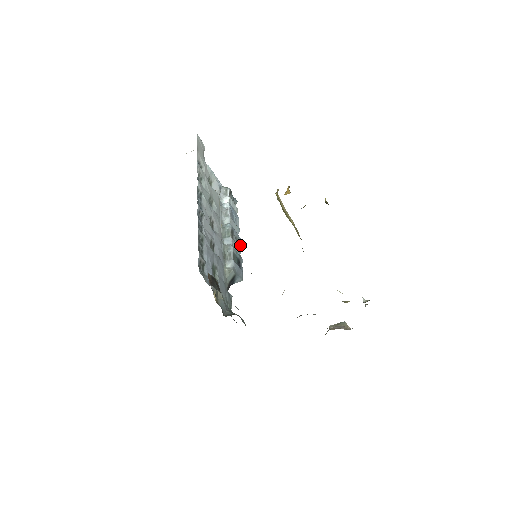
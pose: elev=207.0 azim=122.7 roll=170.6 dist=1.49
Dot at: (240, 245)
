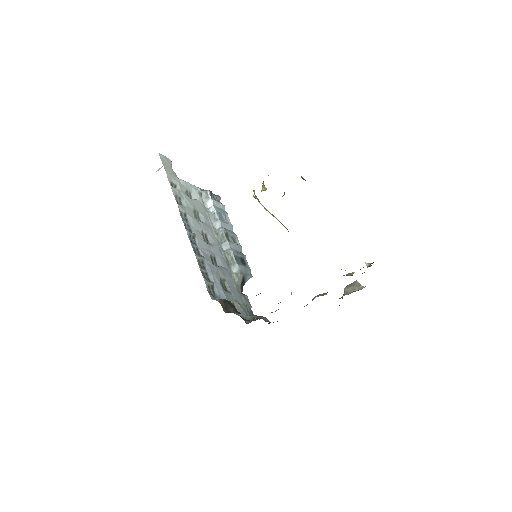
Dot at: (238, 242)
